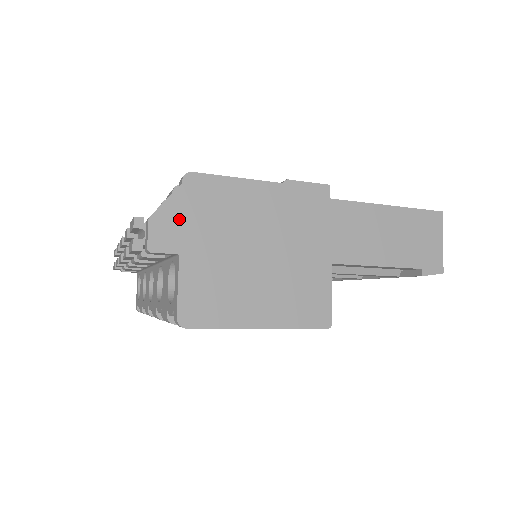
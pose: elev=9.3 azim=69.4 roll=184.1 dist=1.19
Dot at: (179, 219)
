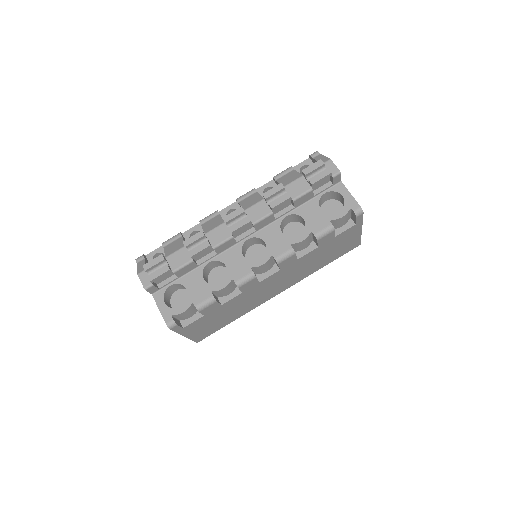
Dot at: occluded
